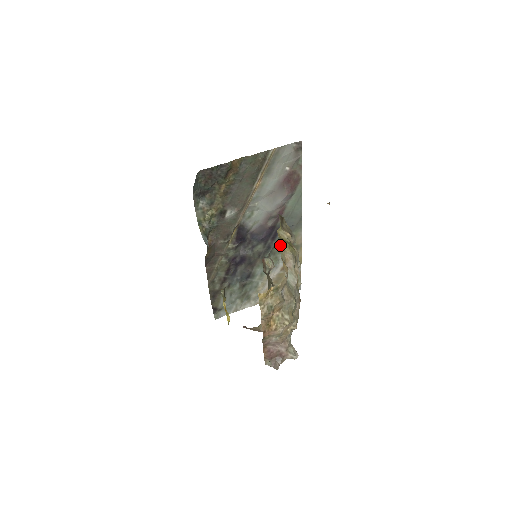
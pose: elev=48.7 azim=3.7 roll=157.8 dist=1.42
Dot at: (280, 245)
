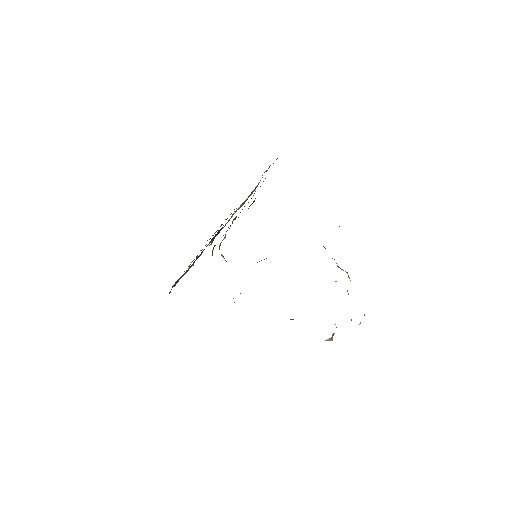
Dot at: occluded
